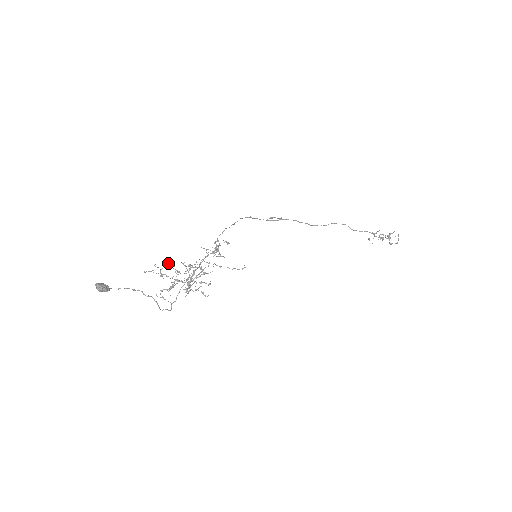
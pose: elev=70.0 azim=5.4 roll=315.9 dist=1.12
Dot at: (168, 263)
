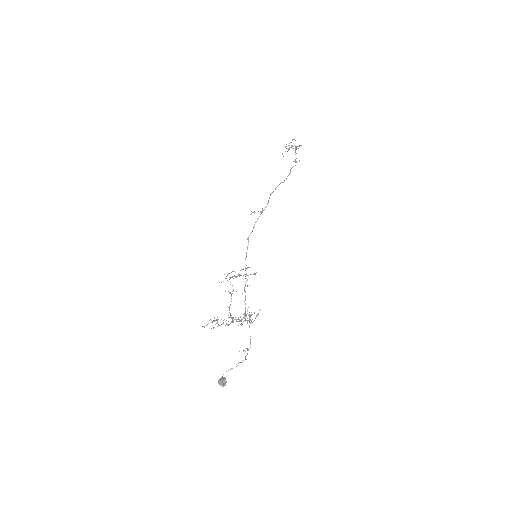
Dot at: occluded
